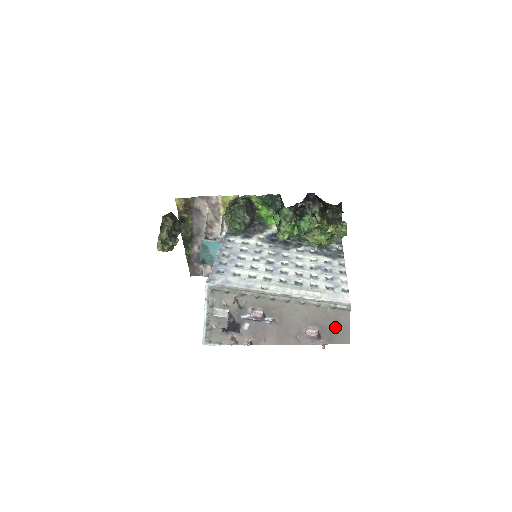
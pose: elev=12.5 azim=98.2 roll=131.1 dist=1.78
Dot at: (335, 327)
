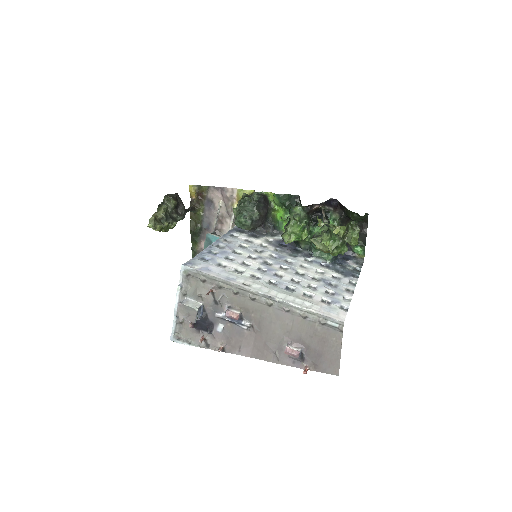
Dot at: (322, 349)
